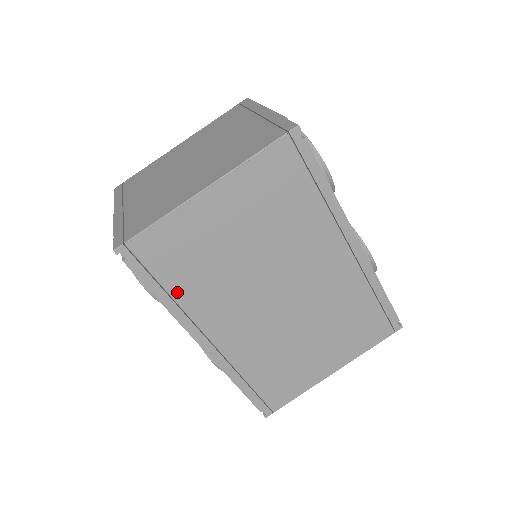
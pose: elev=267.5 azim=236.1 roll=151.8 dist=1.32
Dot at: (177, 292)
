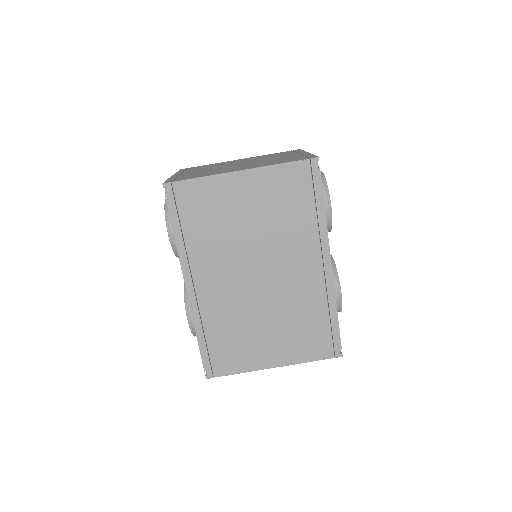
Dot at: (189, 235)
